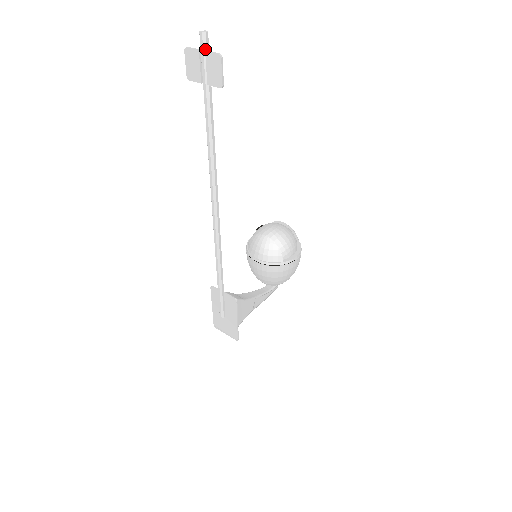
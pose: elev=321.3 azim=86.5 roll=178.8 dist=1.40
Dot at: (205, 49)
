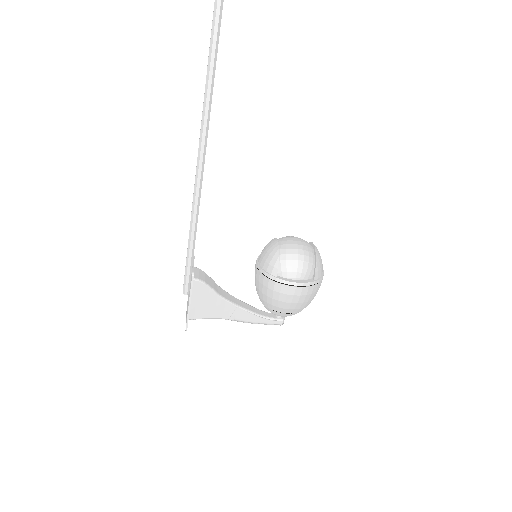
Dot at: out of frame
